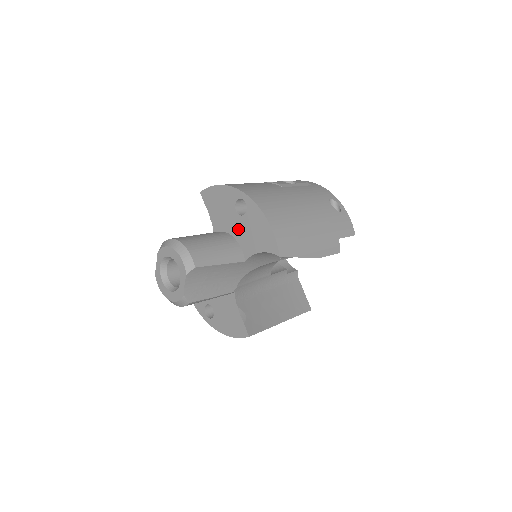
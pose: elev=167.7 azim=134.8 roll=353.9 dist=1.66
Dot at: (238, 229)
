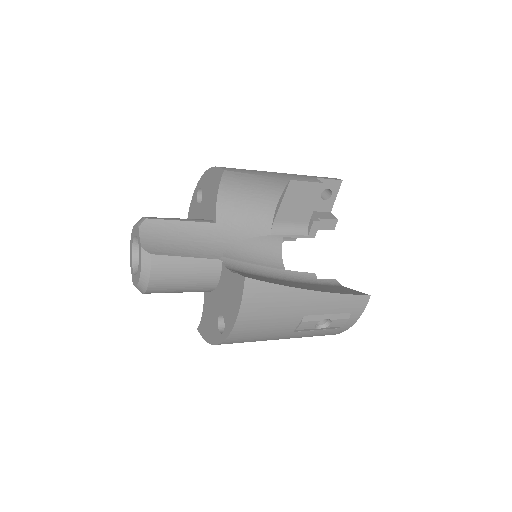
Dot at: (204, 212)
